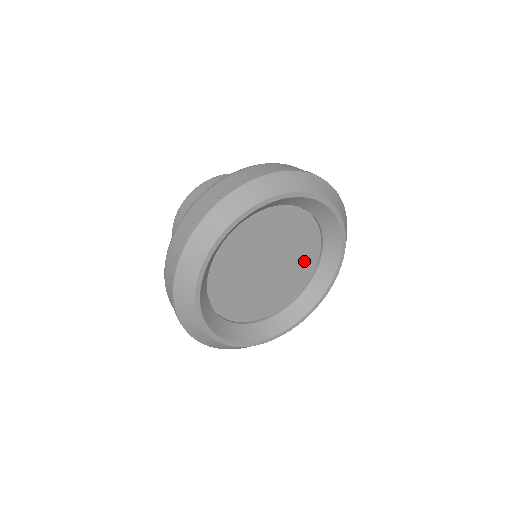
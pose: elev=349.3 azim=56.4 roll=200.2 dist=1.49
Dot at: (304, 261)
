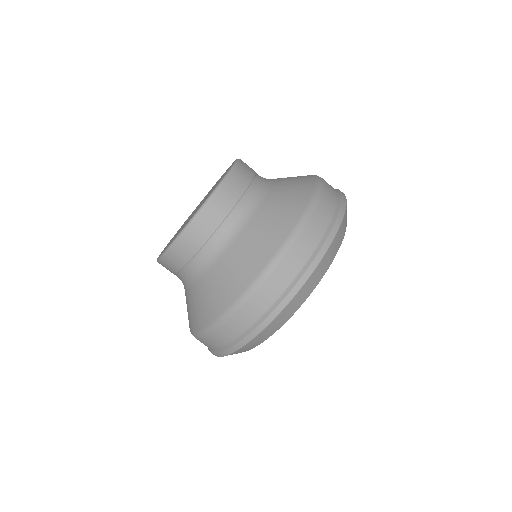
Dot at: occluded
